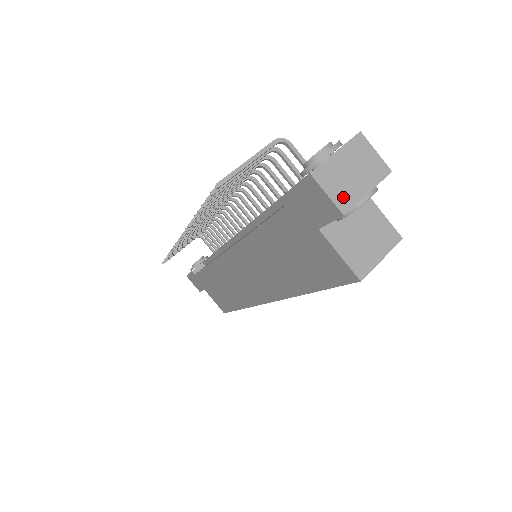
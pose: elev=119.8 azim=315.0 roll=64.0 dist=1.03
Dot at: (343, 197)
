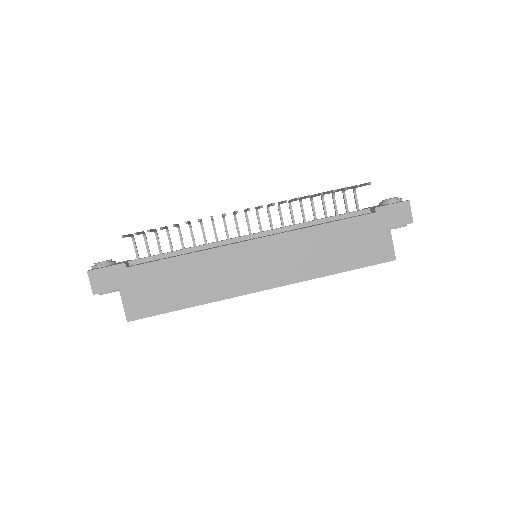
Dot at: (410, 217)
